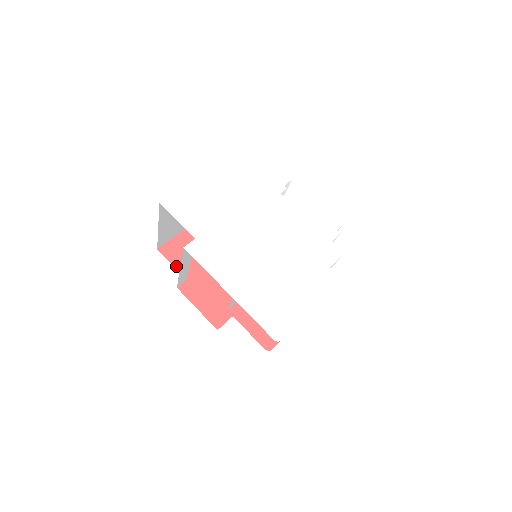
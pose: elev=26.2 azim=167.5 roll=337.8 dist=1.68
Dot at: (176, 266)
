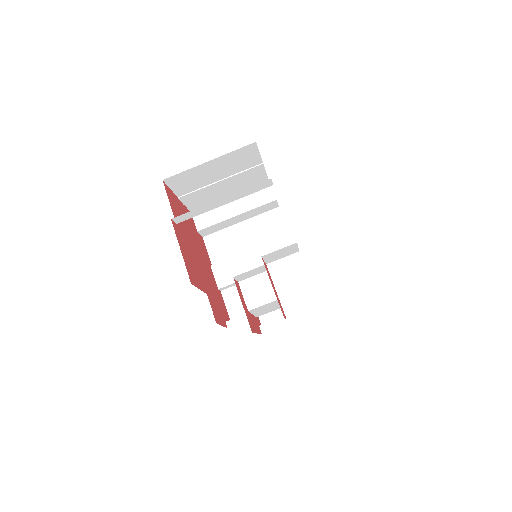
Dot at: (171, 207)
